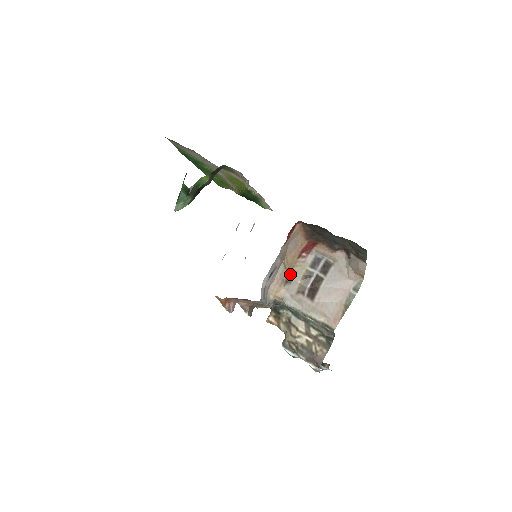
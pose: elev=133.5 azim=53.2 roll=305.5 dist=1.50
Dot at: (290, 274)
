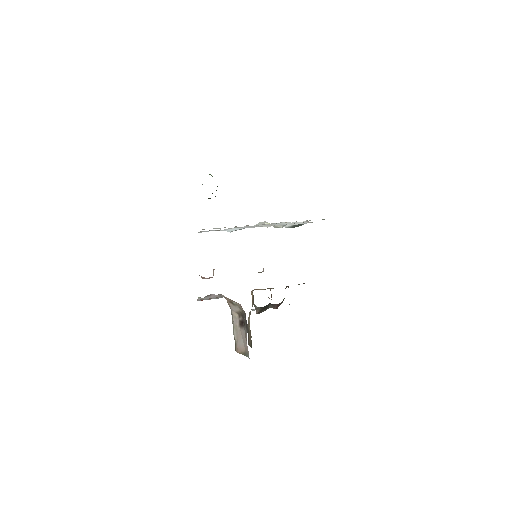
Dot at: (234, 302)
